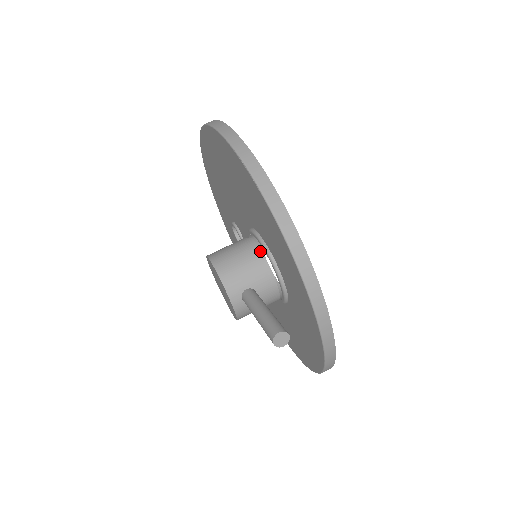
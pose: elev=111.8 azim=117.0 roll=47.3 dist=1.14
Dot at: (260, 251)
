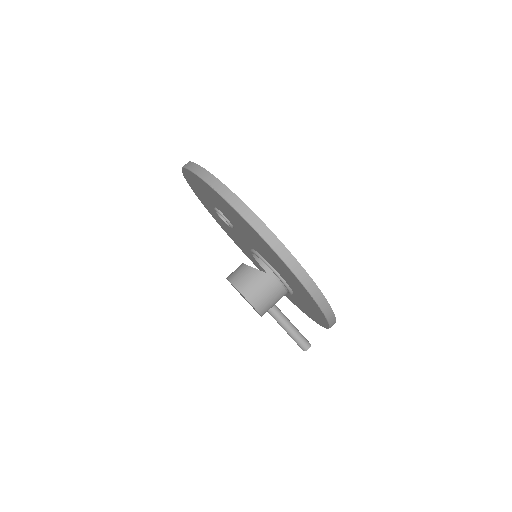
Dot at: (283, 288)
